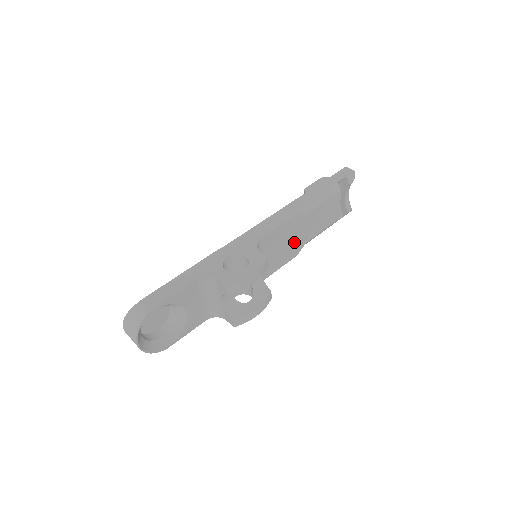
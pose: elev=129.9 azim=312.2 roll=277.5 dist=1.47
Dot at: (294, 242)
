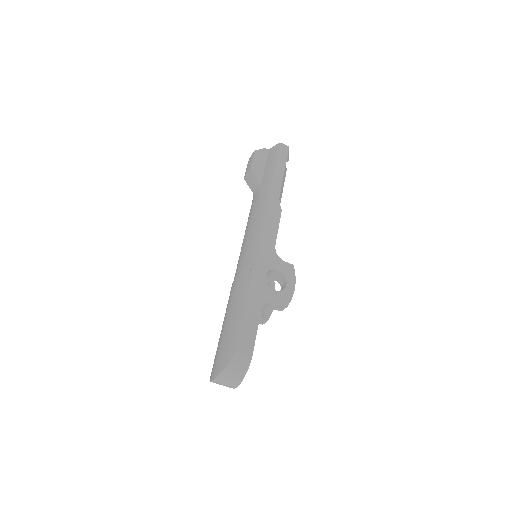
Dot at: occluded
